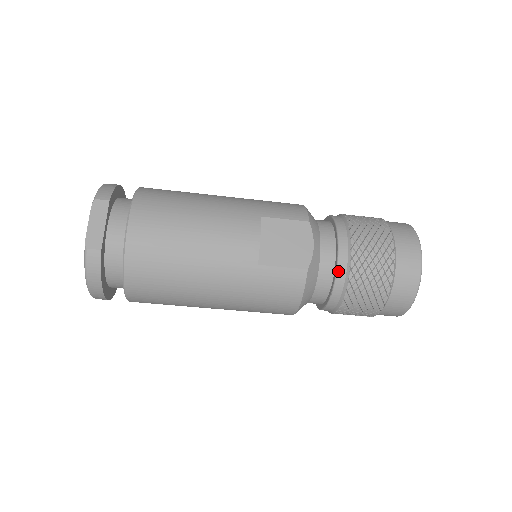
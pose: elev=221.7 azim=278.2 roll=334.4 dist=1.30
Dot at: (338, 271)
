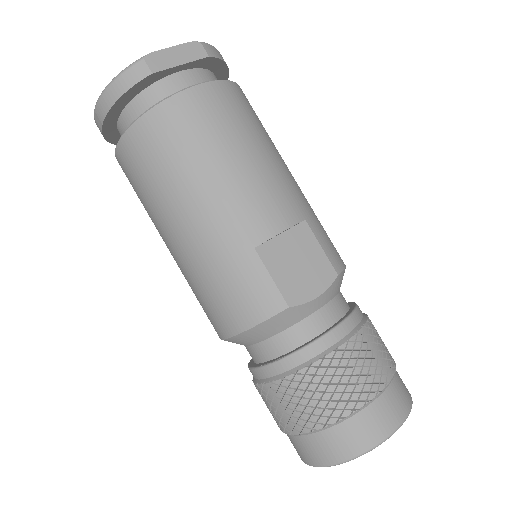
Dot at: (311, 345)
